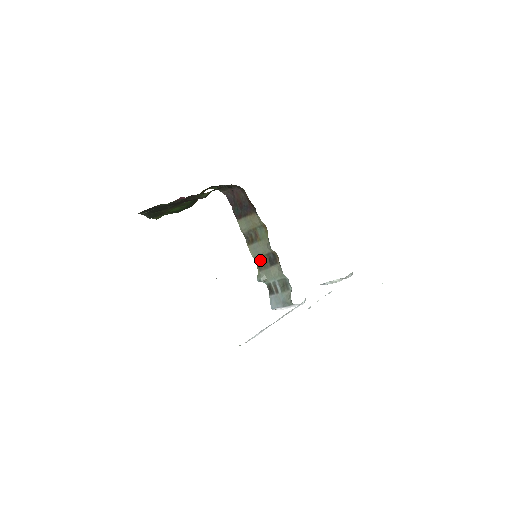
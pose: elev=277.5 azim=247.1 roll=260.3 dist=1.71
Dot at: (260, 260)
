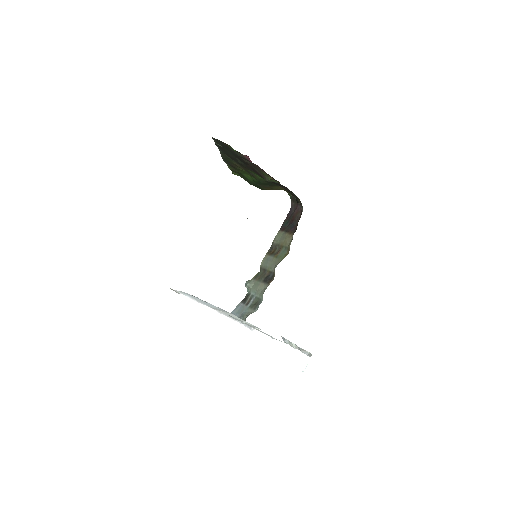
Dot at: (262, 272)
